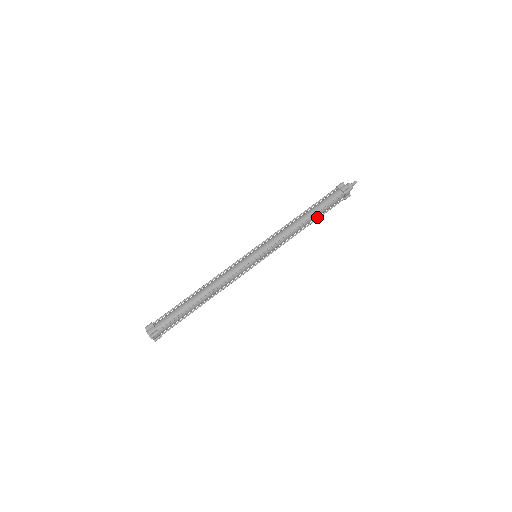
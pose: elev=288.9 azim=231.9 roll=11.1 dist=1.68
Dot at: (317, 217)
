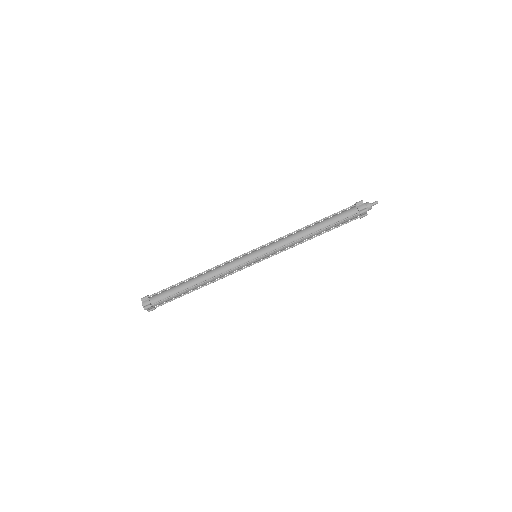
Dot at: (327, 230)
